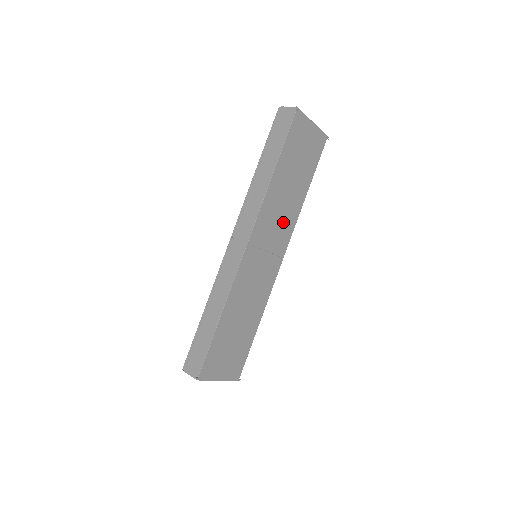
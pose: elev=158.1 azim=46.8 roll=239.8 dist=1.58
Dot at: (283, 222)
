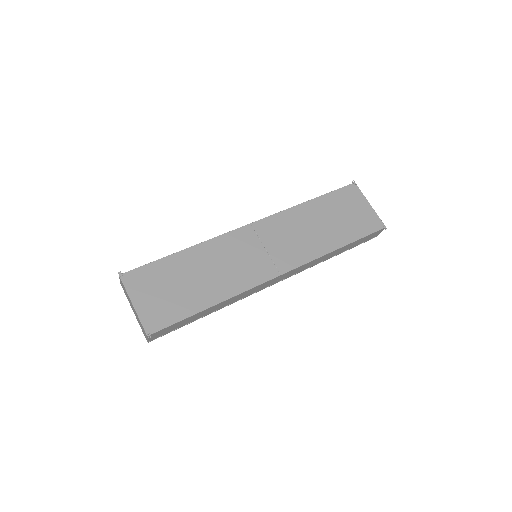
Dot at: (298, 245)
